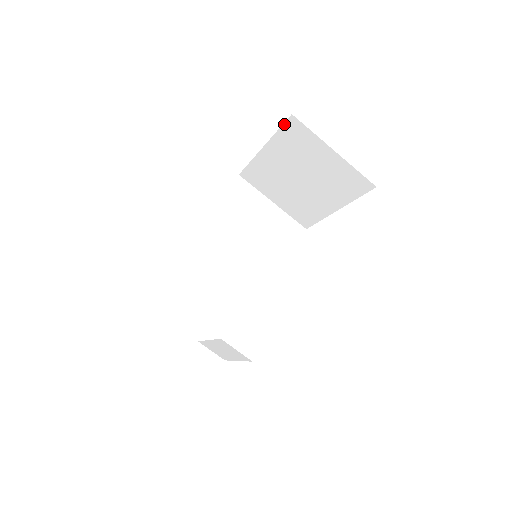
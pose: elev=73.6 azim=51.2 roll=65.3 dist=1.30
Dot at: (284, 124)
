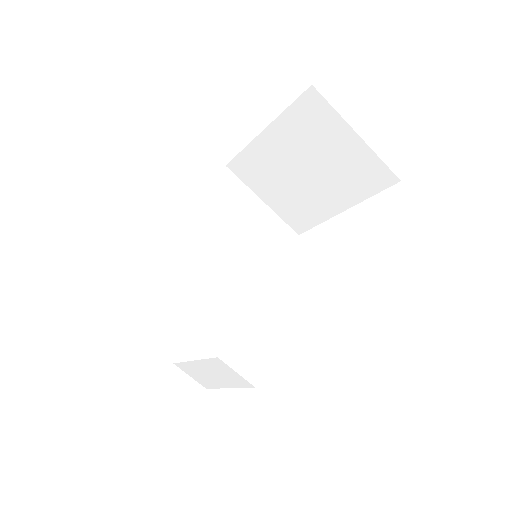
Dot at: (299, 98)
